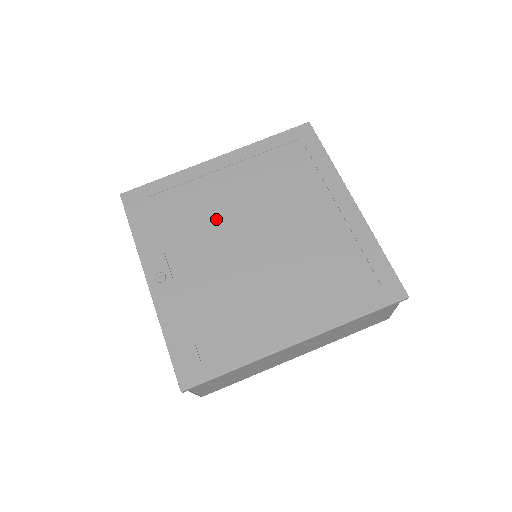
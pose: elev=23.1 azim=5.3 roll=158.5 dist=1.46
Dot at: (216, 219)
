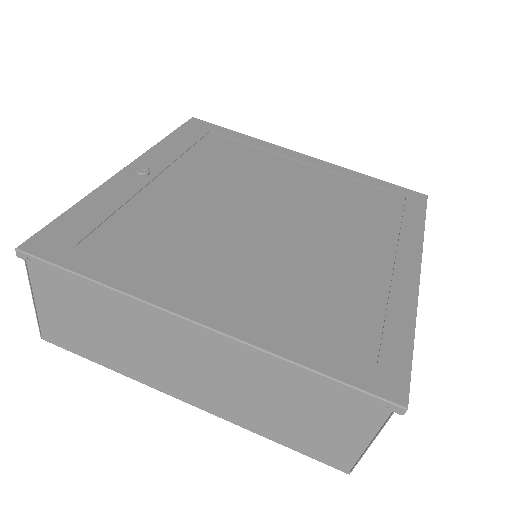
Dot at: (251, 181)
